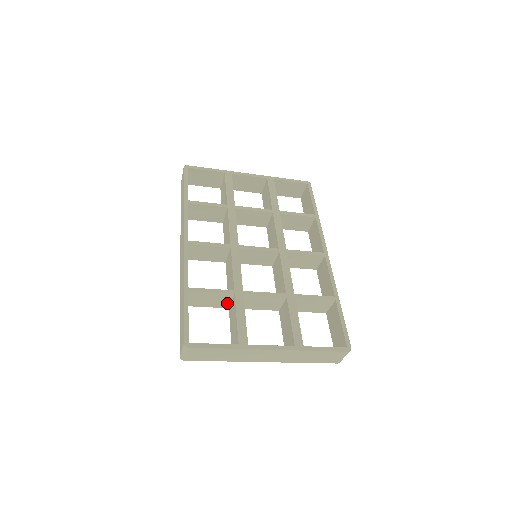
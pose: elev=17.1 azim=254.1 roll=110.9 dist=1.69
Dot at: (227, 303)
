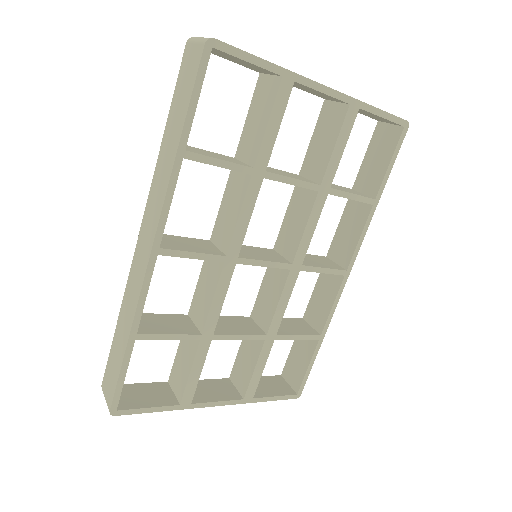
Dot at: occluded
